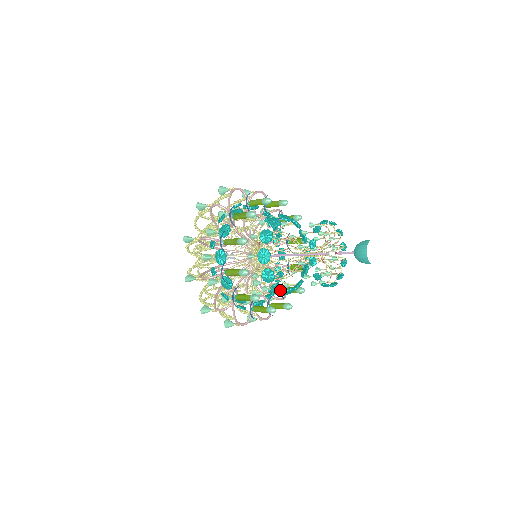
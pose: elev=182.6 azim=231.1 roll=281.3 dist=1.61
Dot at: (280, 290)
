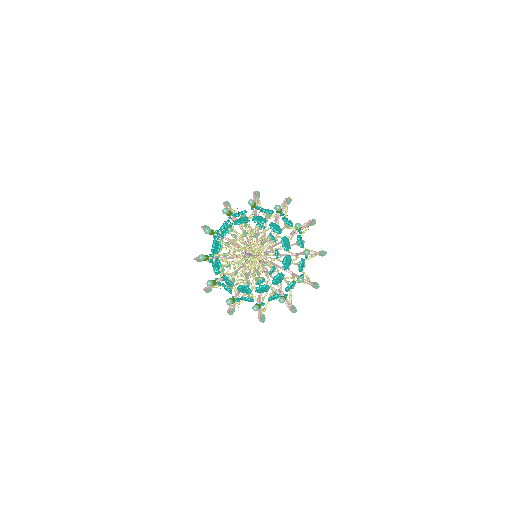
Dot at: (247, 291)
